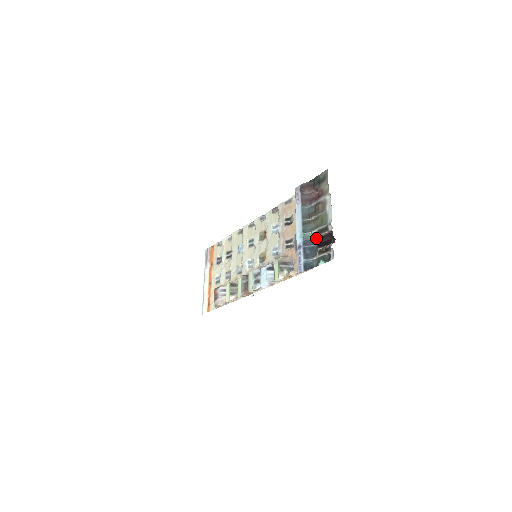
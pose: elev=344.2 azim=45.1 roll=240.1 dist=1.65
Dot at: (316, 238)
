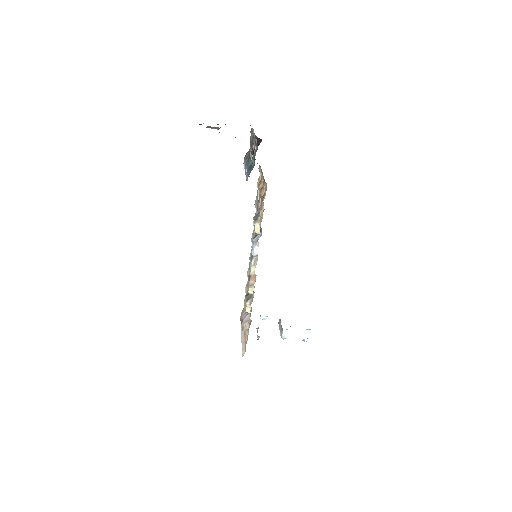
Dot at: occluded
